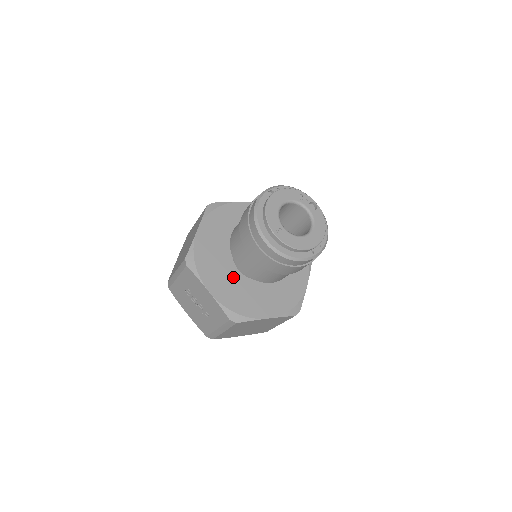
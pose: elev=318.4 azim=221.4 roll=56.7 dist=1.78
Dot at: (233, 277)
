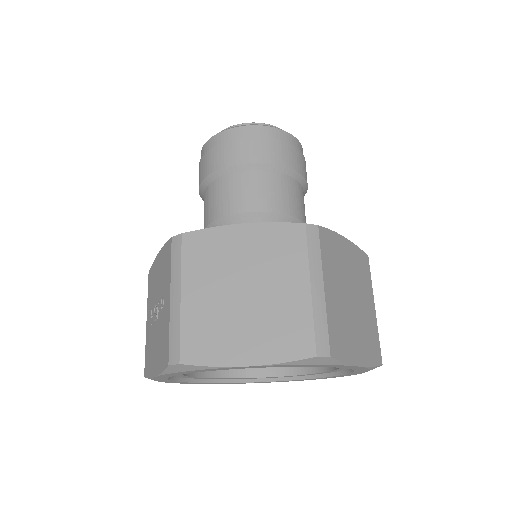
Dot at: occluded
